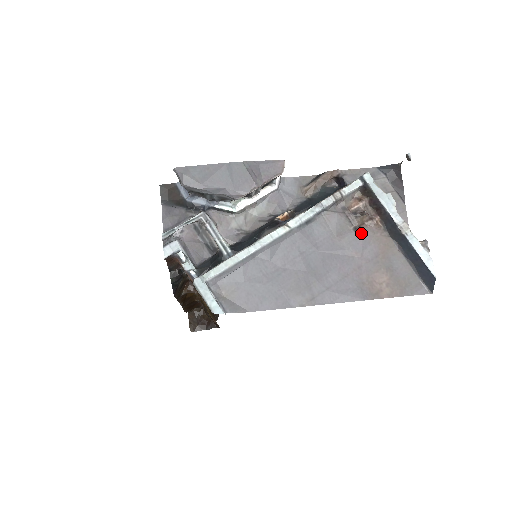
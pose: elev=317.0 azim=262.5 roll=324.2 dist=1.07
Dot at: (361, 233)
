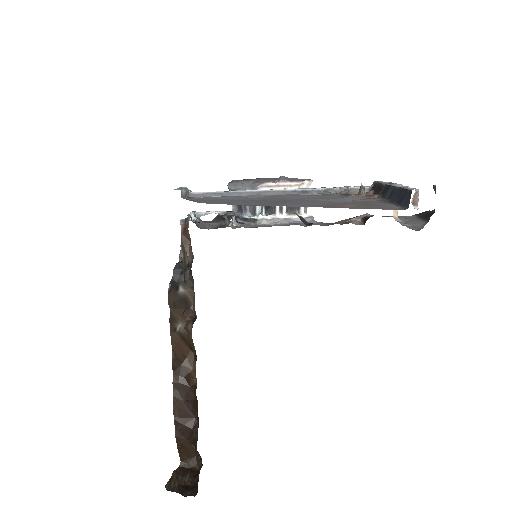
Dot at: (351, 196)
